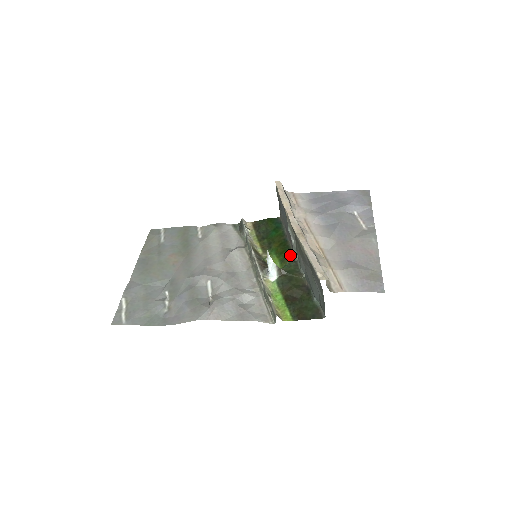
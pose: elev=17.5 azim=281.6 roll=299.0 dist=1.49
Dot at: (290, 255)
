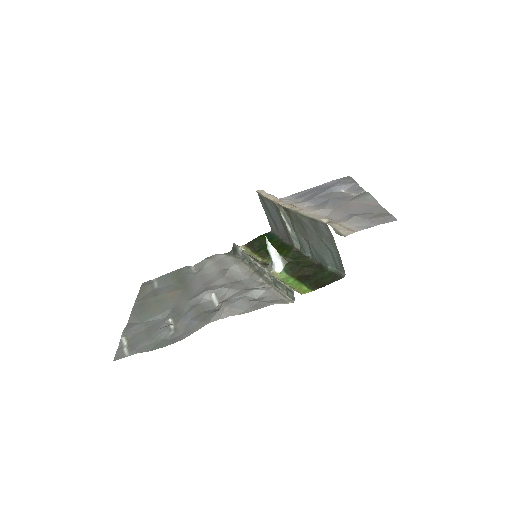
Dot at: (291, 249)
